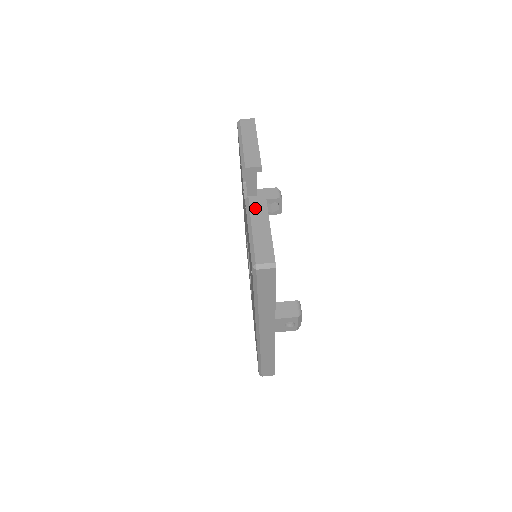
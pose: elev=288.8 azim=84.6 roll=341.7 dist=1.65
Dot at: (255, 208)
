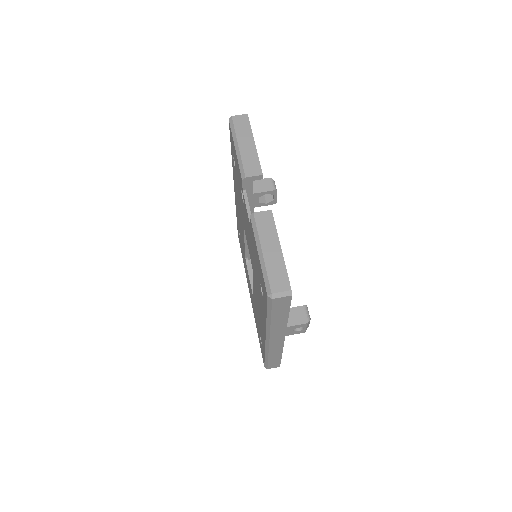
Dot at: (262, 227)
